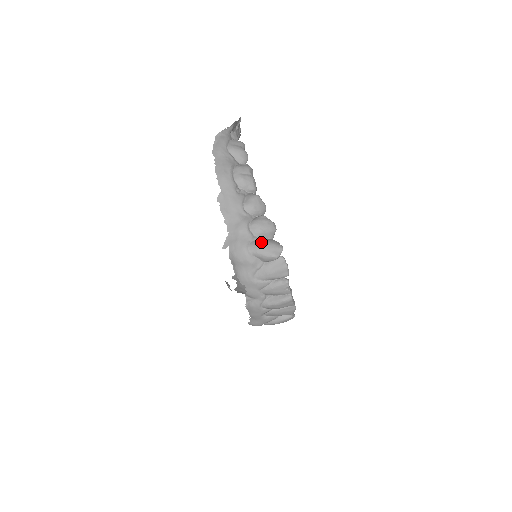
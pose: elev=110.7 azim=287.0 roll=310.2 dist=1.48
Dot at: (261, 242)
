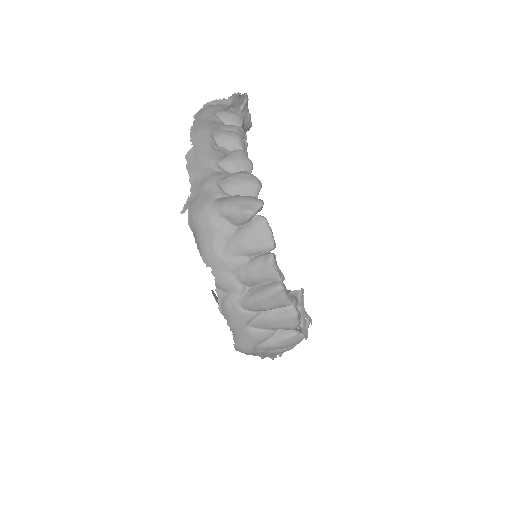
Dot at: (231, 196)
